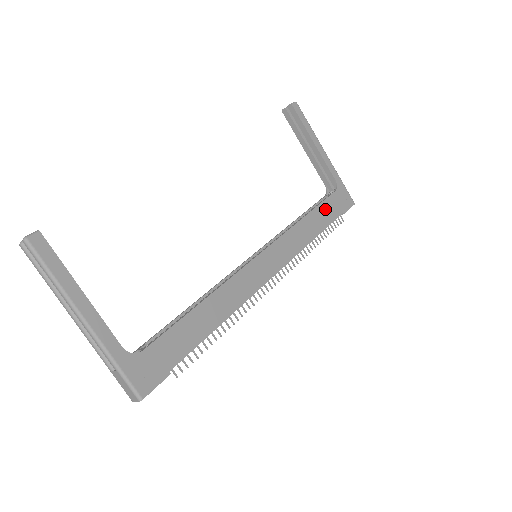
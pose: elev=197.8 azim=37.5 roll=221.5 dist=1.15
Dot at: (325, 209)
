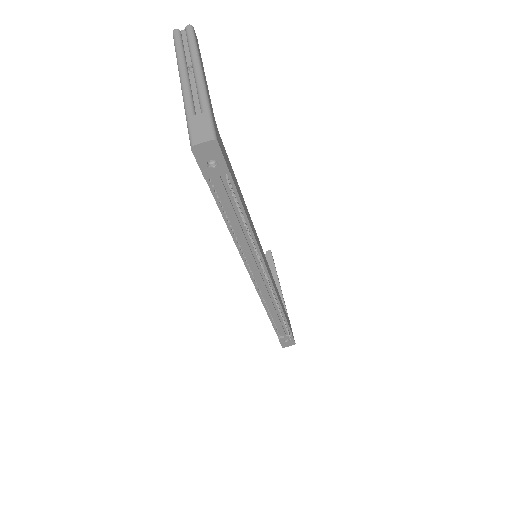
Dot at: (285, 312)
